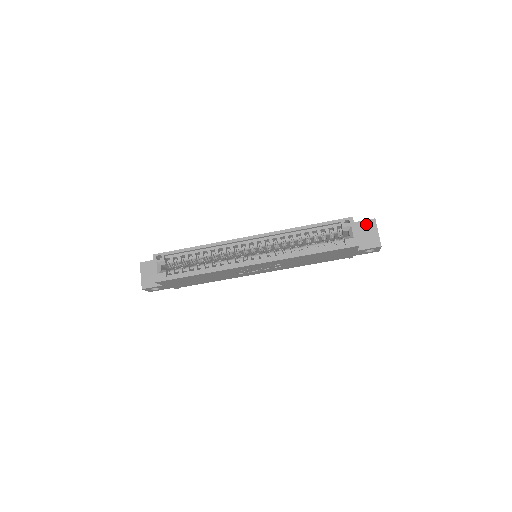
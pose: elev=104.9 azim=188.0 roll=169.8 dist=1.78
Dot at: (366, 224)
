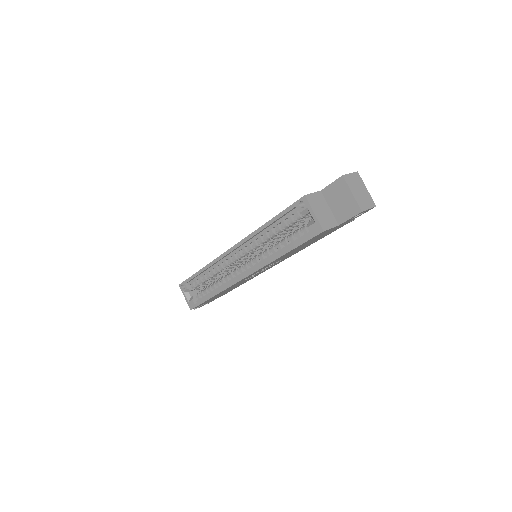
Dot at: (335, 187)
